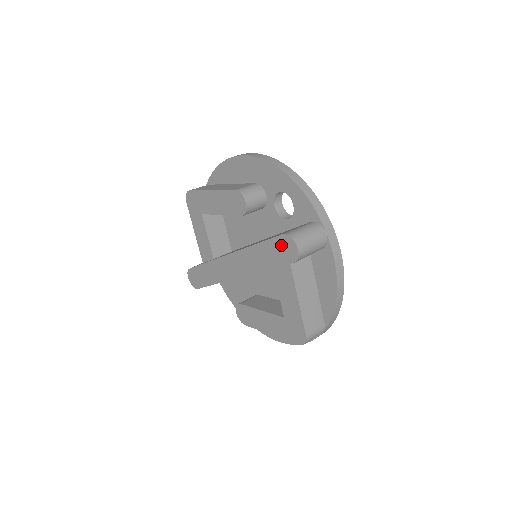
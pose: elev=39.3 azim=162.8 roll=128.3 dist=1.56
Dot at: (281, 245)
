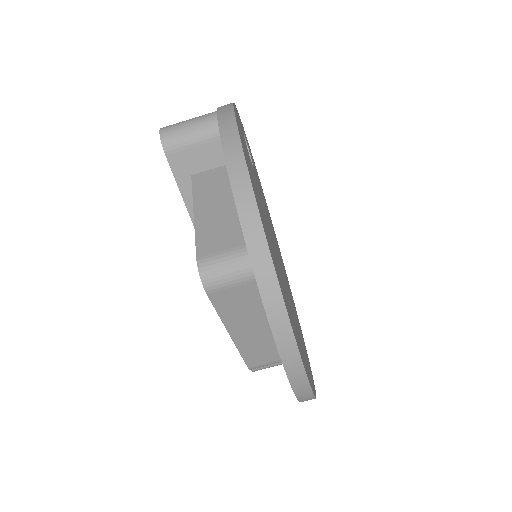
Dot at: occluded
